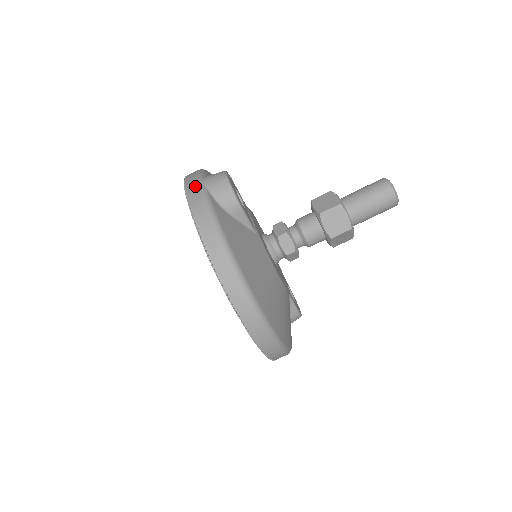
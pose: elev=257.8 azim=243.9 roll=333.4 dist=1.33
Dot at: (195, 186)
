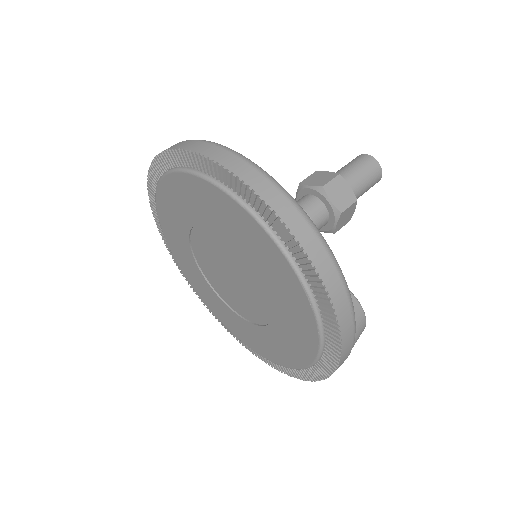
Dot at: occluded
